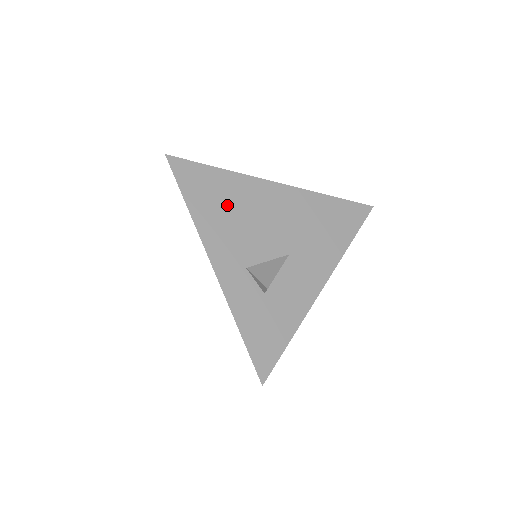
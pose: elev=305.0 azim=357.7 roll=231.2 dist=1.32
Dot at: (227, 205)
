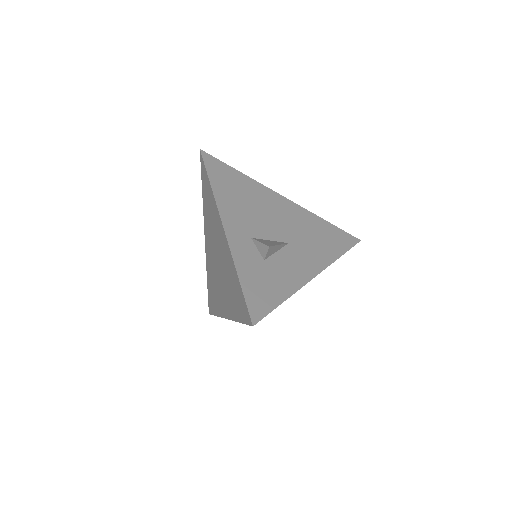
Dot at: (242, 194)
